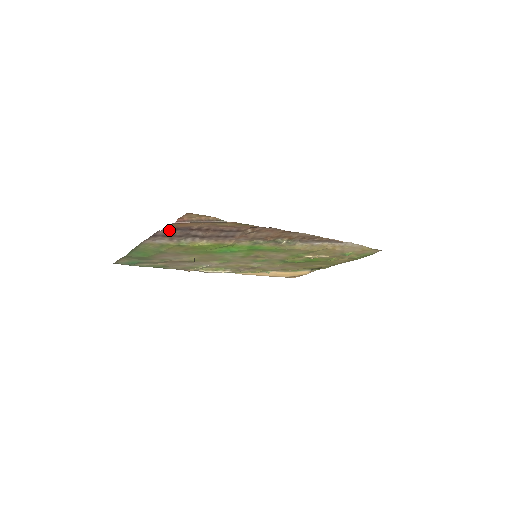
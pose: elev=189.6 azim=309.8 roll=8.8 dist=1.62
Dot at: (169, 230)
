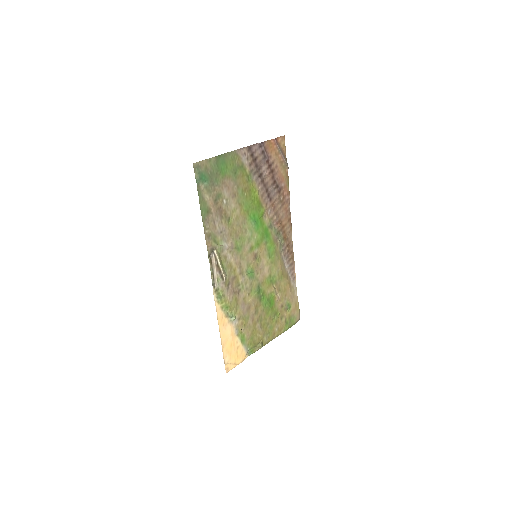
Dot at: (260, 150)
